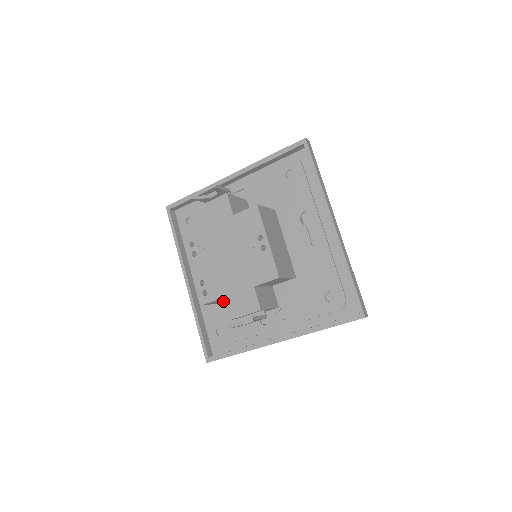
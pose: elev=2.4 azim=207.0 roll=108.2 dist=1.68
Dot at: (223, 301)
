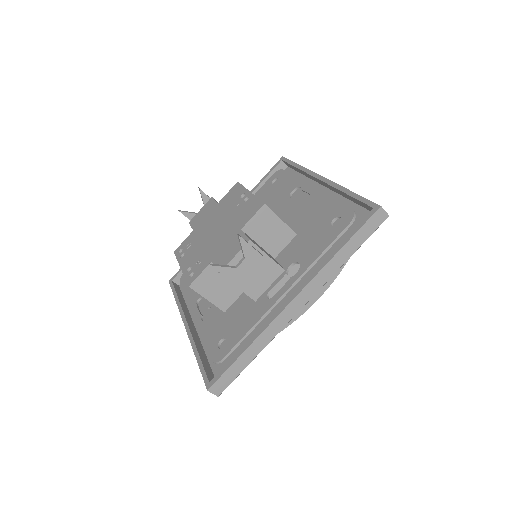
Dot at: (220, 298)
